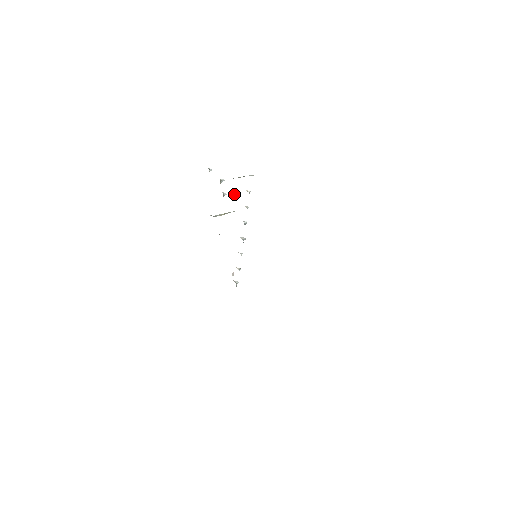
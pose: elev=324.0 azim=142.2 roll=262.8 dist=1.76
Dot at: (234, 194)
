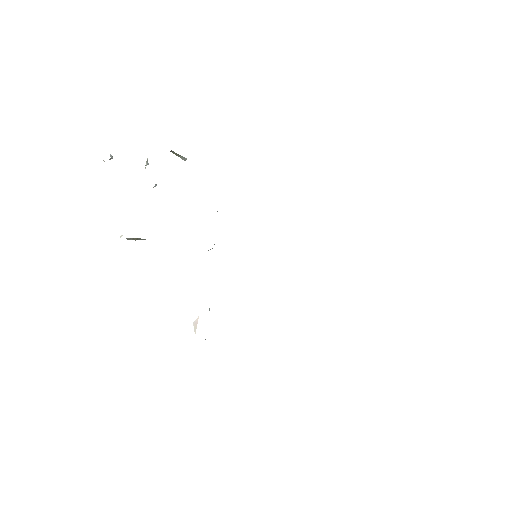
Dot at: occluded
